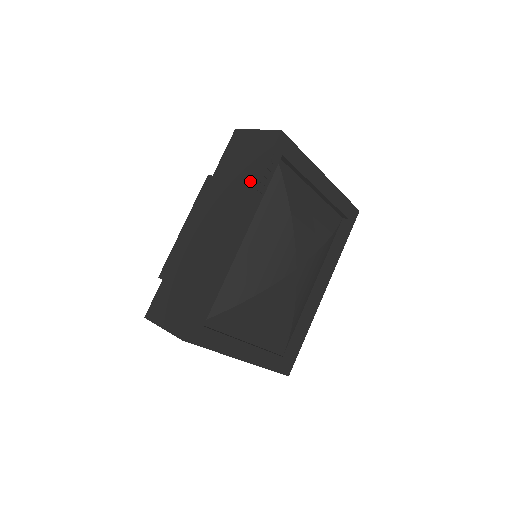
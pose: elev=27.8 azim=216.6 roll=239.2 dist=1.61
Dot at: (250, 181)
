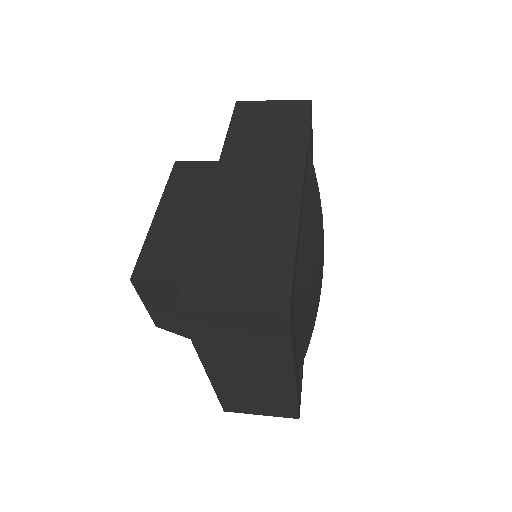
Dot at: (296, 140)
